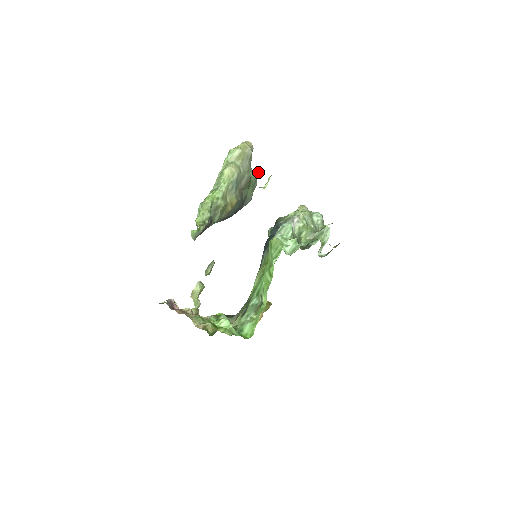
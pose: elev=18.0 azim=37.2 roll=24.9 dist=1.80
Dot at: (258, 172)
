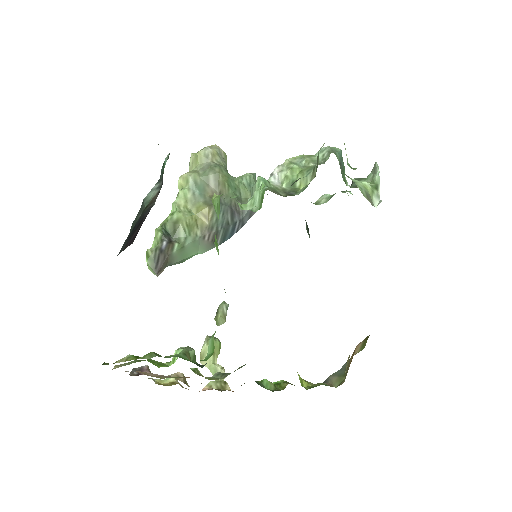
Dot at: (254, 173)
